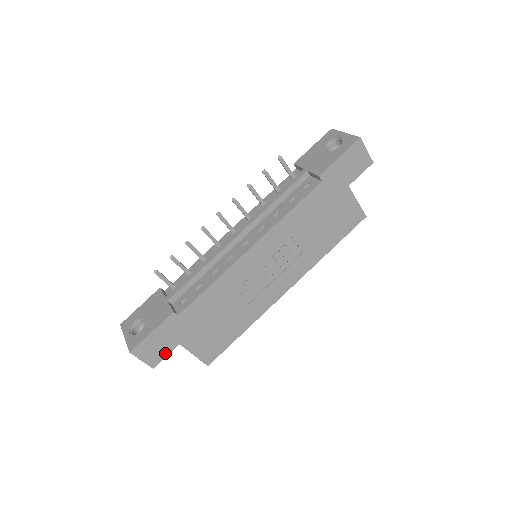
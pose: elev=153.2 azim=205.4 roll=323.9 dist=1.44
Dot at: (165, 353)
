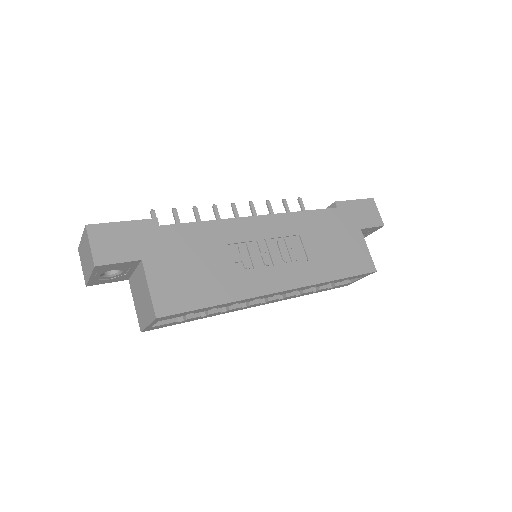
Dot at: (120, 258)
